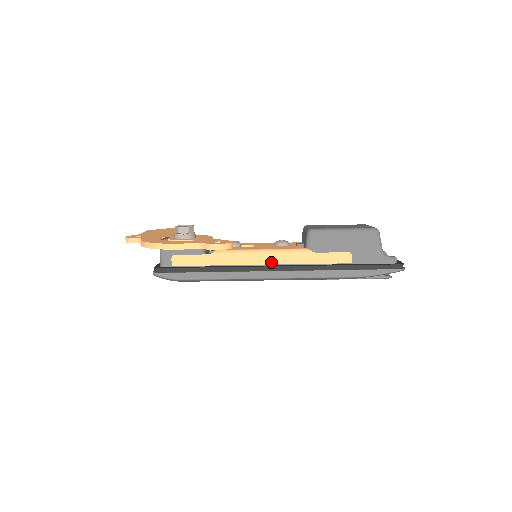
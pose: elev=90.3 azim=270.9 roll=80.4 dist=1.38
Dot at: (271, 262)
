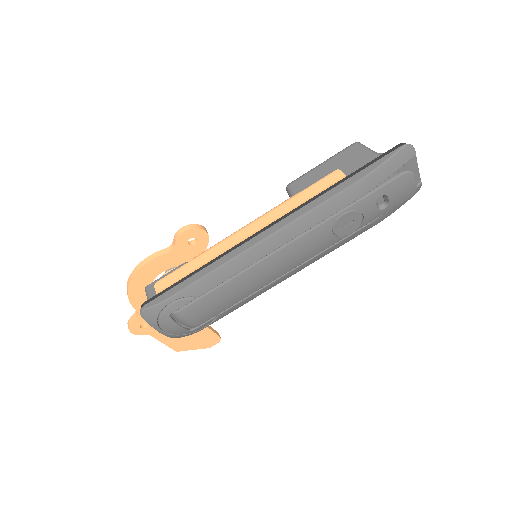
Dot at: (257, 228)
